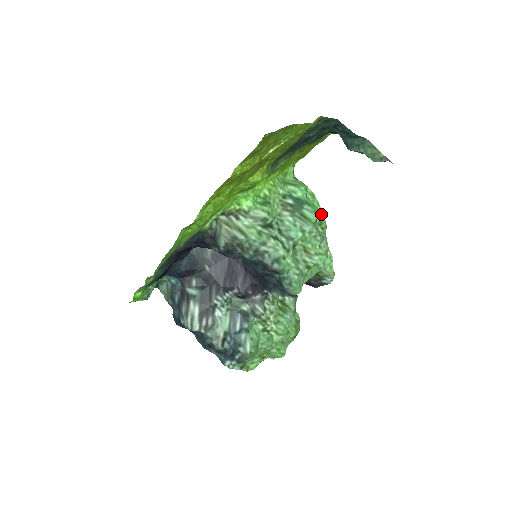
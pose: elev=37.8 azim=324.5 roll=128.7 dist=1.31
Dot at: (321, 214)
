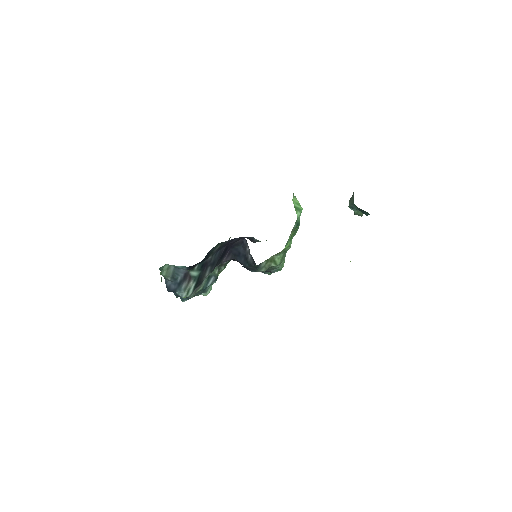
Dot at: occluded
